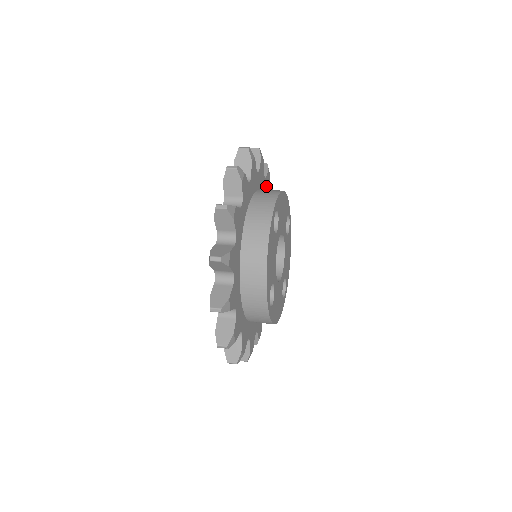
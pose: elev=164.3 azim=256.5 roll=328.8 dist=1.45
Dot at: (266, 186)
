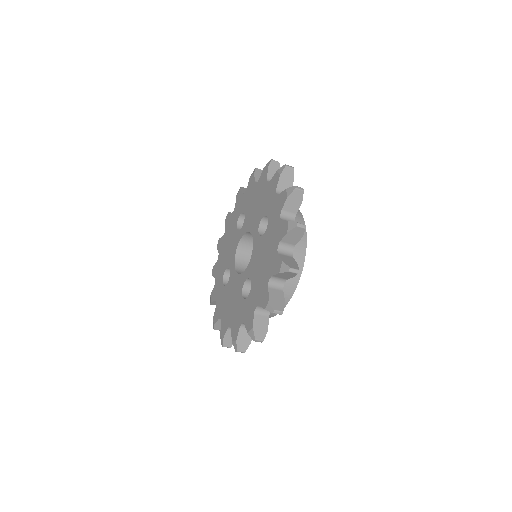
Dot at: occluded
